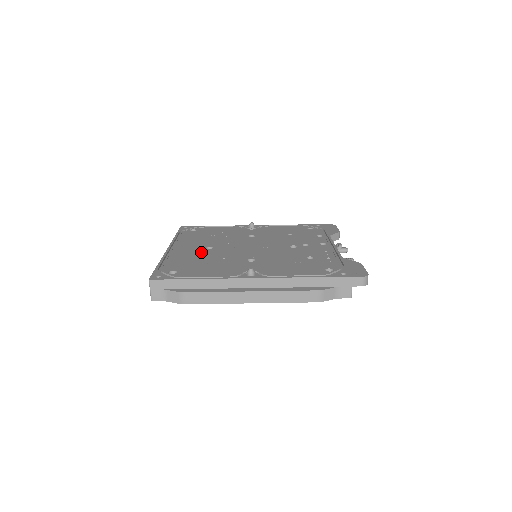
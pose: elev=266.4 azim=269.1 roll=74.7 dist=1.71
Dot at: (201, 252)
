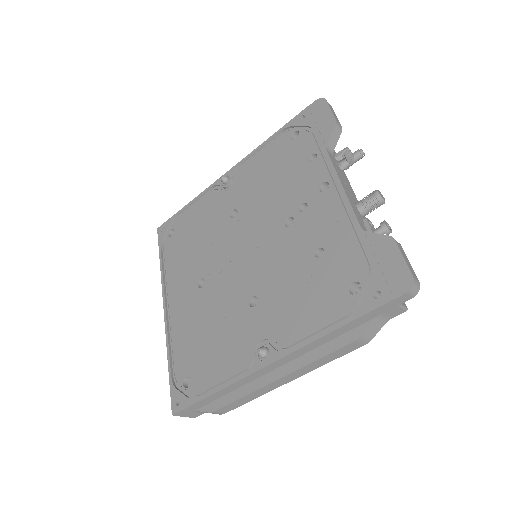
Dot at: (196, 303)
